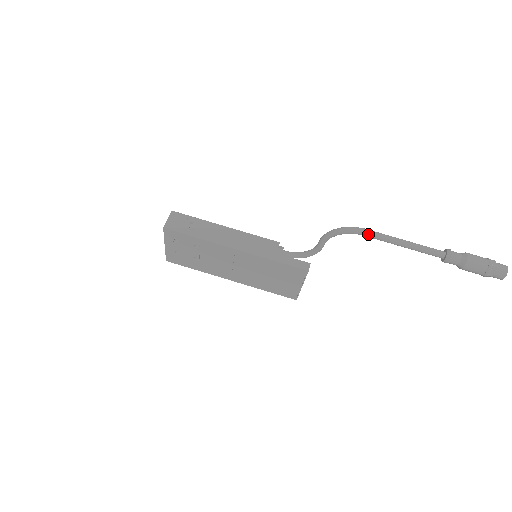
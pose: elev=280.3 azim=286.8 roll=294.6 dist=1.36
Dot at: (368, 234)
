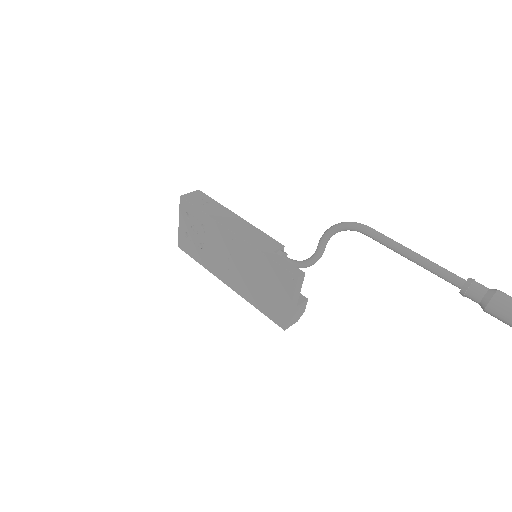
Dot at: (370, 232)
